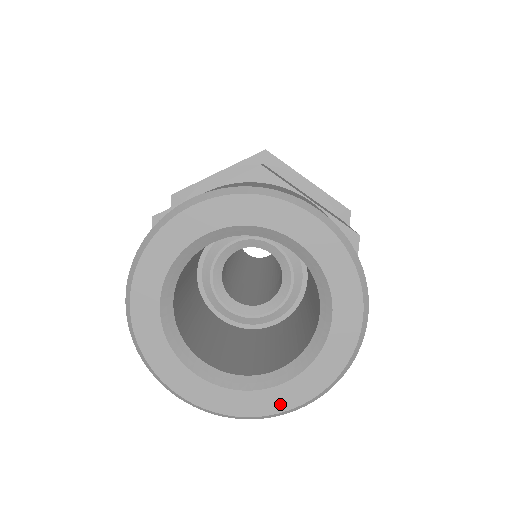
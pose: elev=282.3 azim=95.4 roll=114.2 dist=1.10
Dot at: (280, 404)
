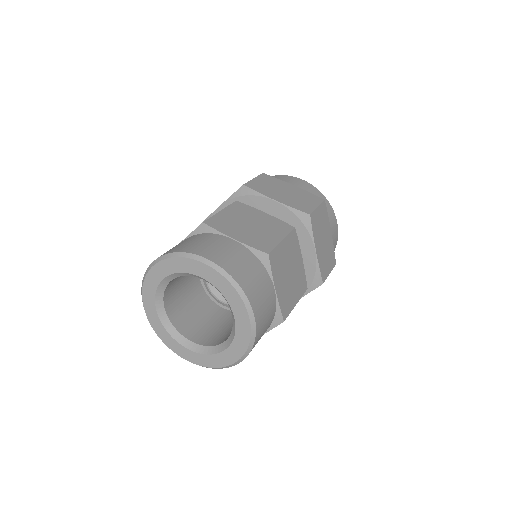
Dot at: (180, 352)
